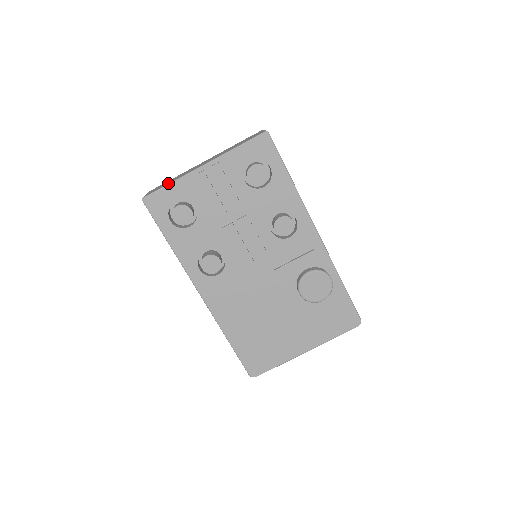
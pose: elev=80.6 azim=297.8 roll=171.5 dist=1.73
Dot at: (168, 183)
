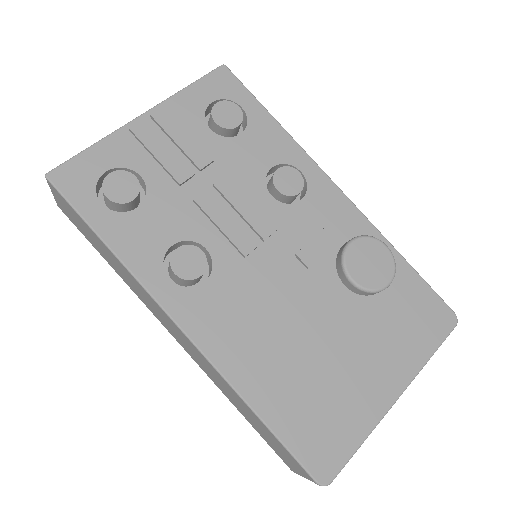
Dot at: (89, 148)
